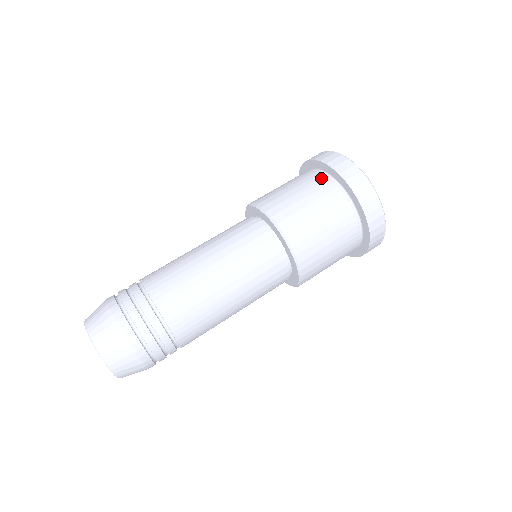
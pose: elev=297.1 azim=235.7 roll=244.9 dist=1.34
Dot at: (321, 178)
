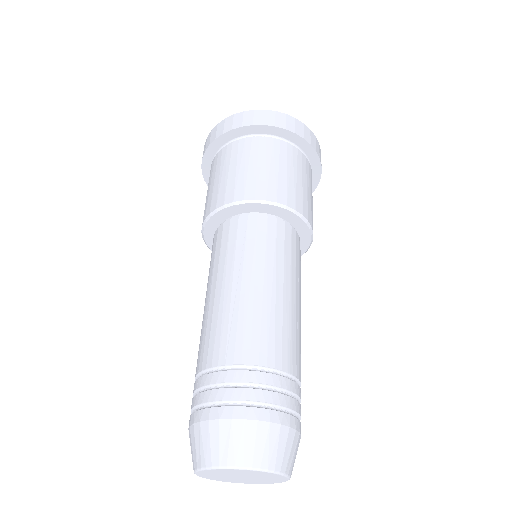
Dot at: (267, 142)
